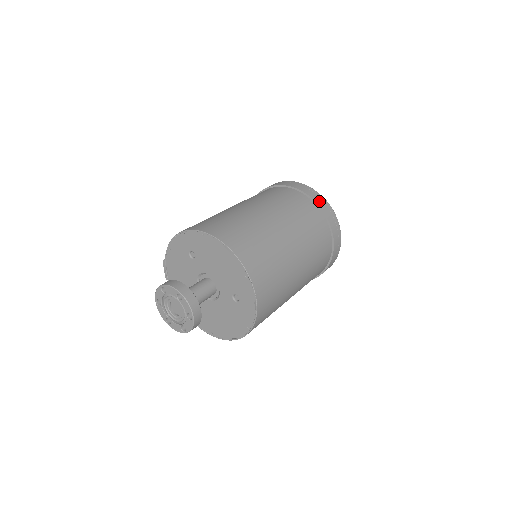
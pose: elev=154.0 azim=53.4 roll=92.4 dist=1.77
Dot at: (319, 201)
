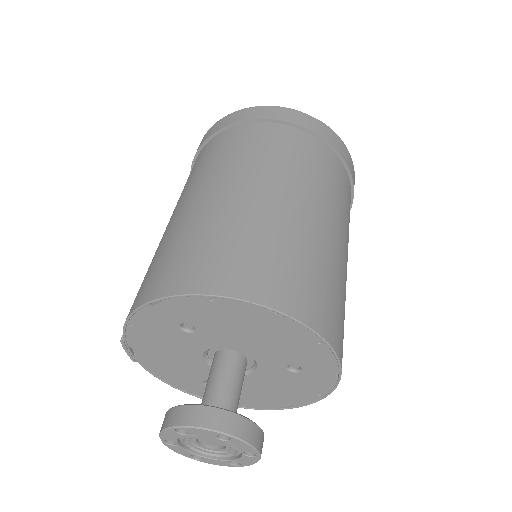
Dot at: (320, 131)
